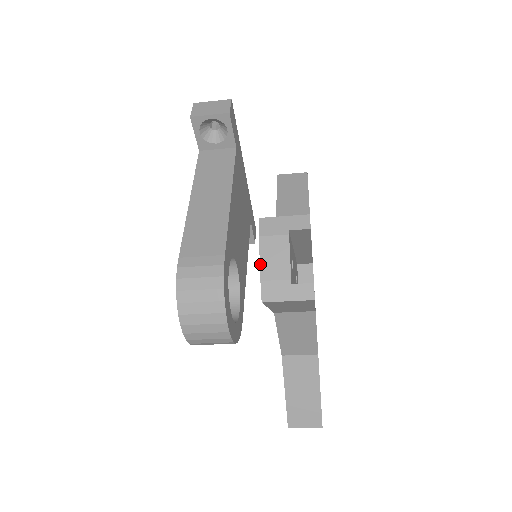
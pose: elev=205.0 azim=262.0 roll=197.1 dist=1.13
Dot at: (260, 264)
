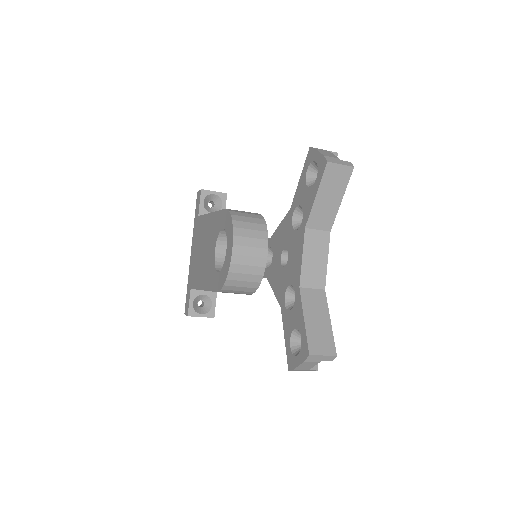
Dot at: (320, 152)
